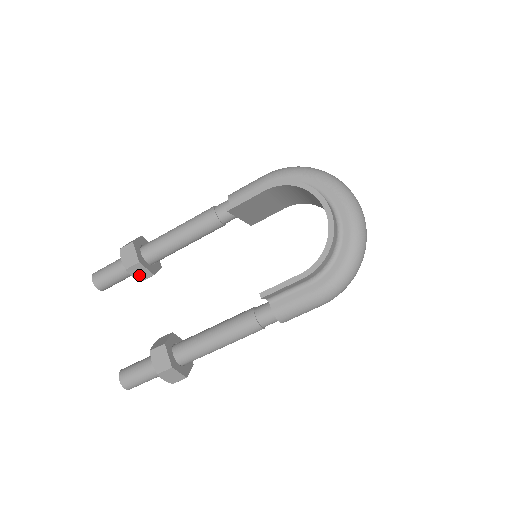
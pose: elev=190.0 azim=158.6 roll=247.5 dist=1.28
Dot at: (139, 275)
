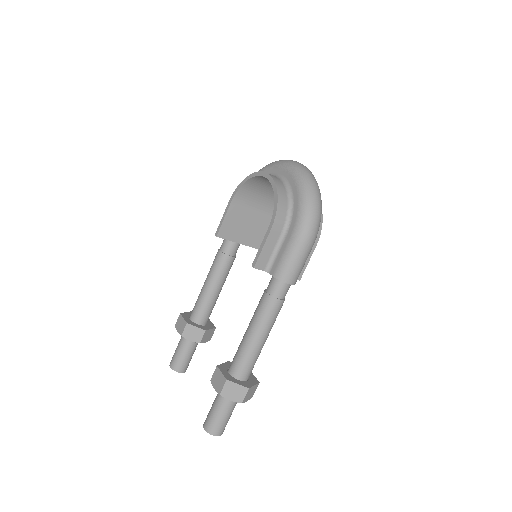
Dot at: (194, 337)
